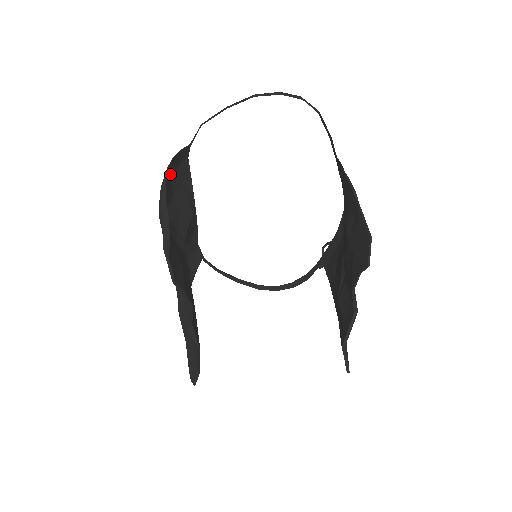
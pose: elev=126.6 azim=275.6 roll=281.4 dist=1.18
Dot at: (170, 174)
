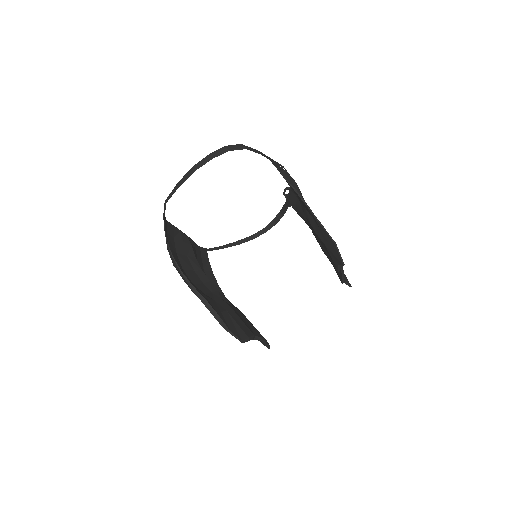
Dot at: occluded
